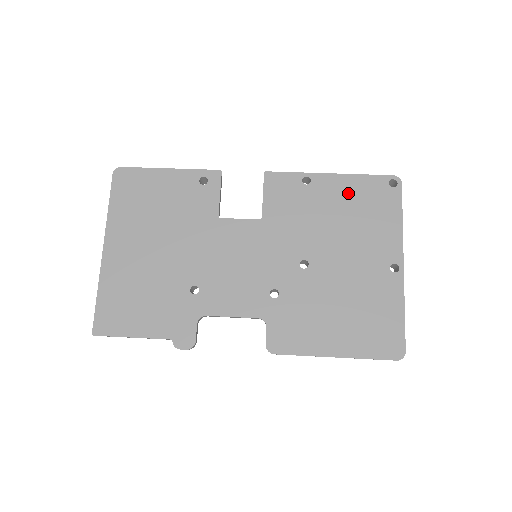
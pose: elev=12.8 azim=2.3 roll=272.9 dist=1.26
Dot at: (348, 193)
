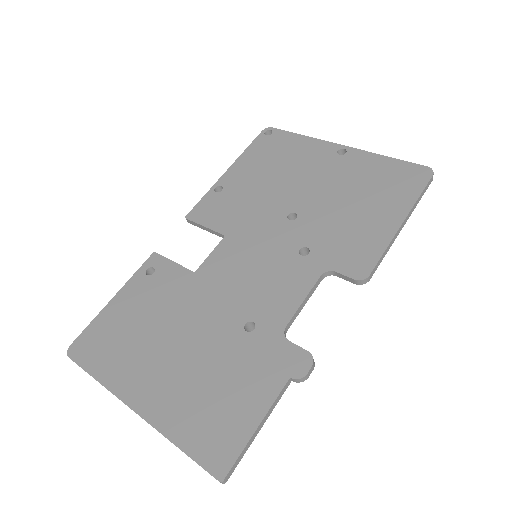
Dot at: (253, 164)
